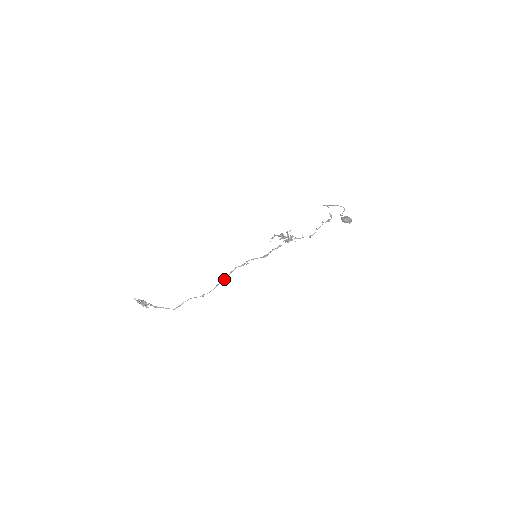
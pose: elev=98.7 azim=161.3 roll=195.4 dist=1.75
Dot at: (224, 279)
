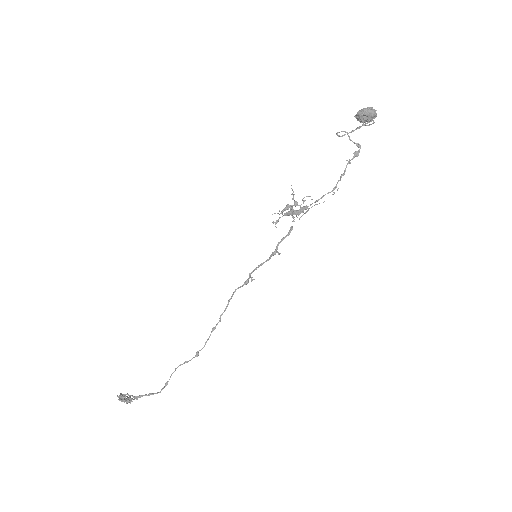
Dot at: (221, 315)
